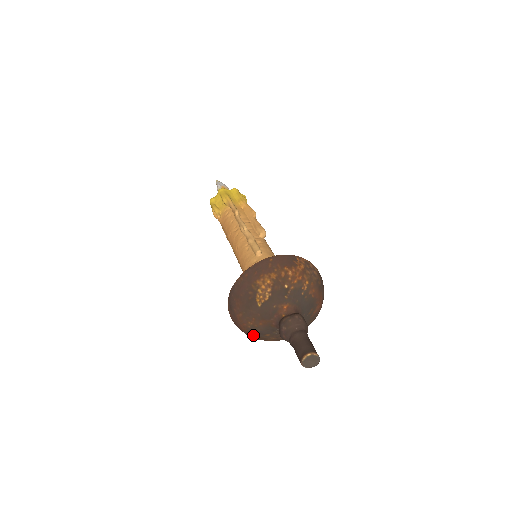
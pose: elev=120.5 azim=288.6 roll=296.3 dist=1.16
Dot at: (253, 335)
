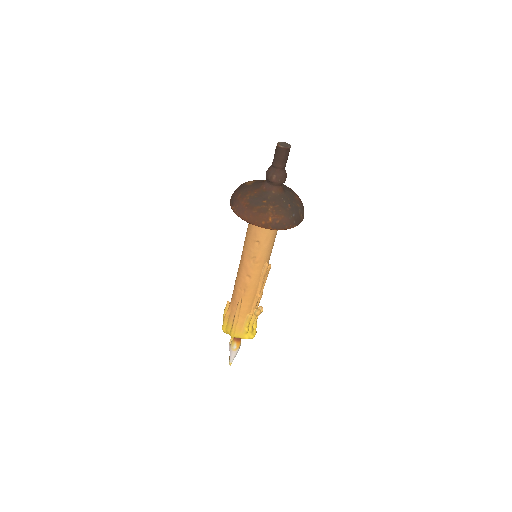
Dot at: (254, 206)
